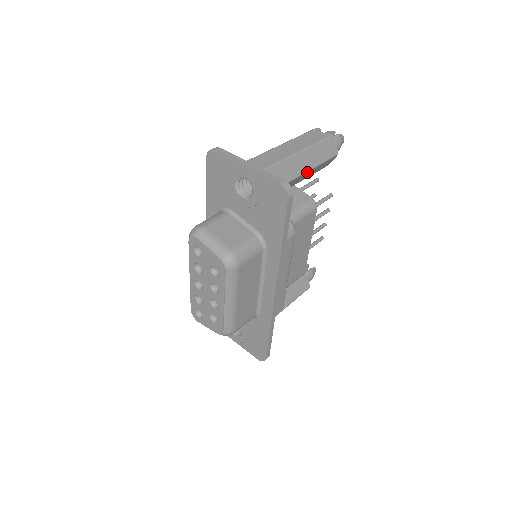
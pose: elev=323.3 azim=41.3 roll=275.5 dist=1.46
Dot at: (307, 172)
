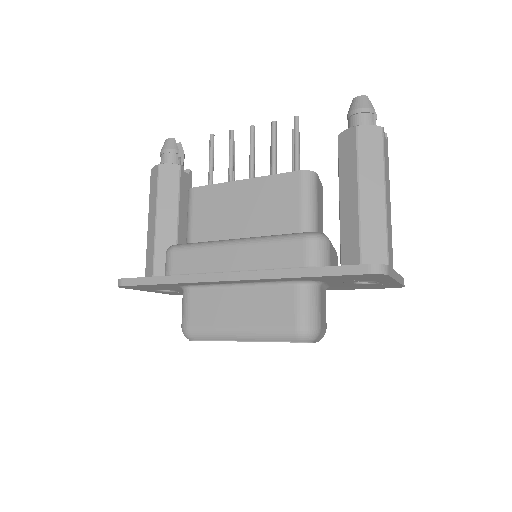
Dot at: occluded
